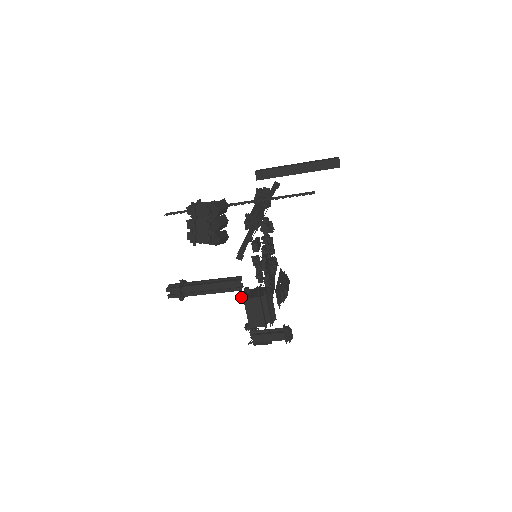
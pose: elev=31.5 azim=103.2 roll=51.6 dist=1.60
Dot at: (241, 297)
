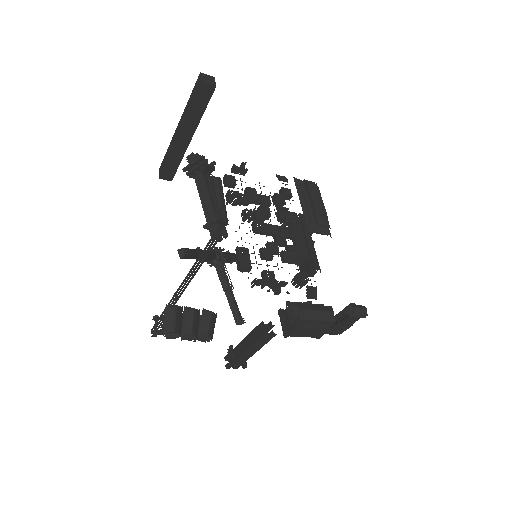
Dot at: occluded
